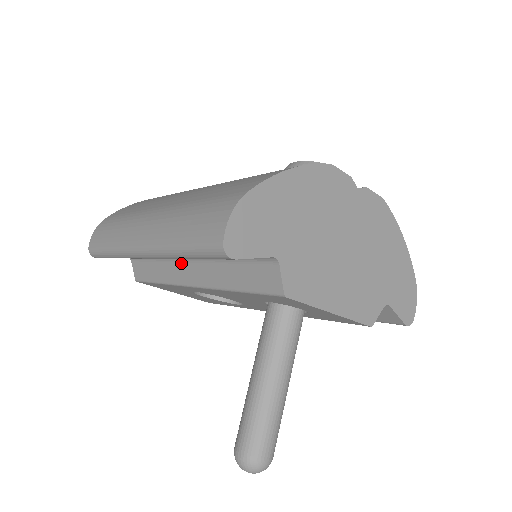
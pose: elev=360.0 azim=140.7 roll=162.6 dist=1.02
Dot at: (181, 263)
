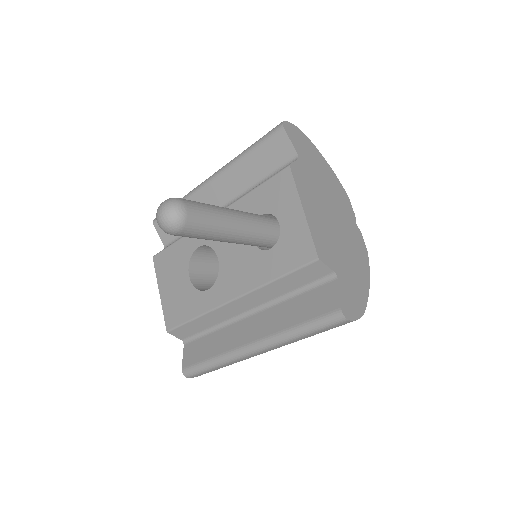
Dot at: occluded
